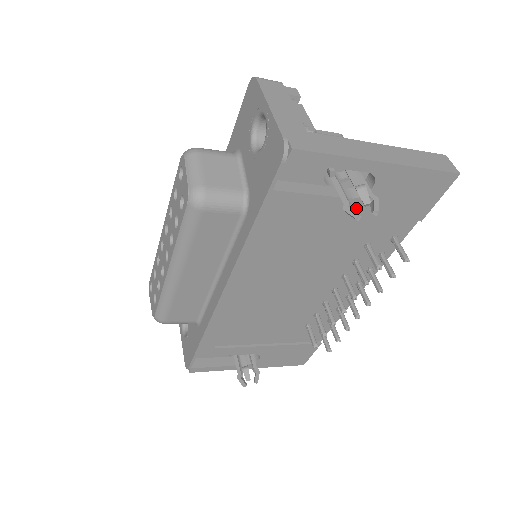
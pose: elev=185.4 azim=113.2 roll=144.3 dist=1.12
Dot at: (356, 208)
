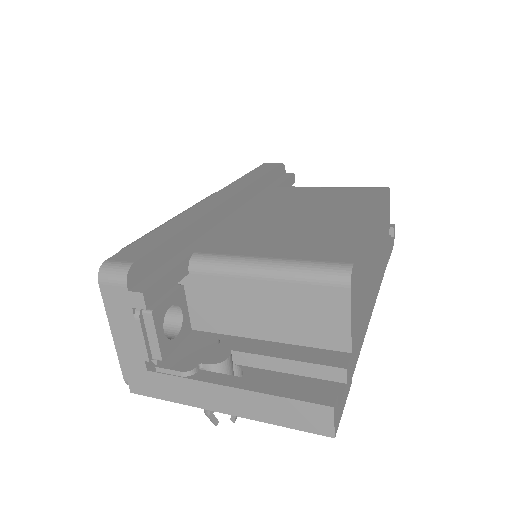
Dot at: occluded
